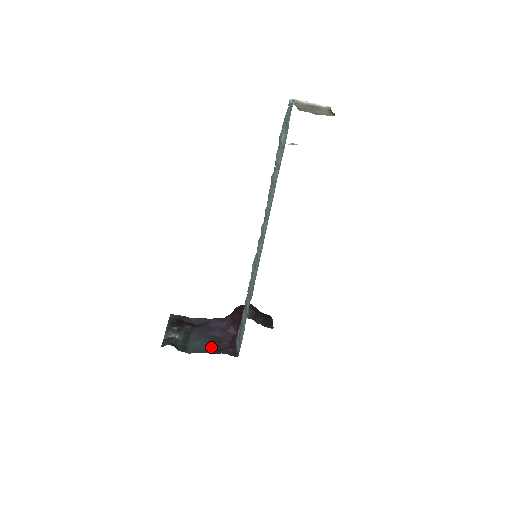
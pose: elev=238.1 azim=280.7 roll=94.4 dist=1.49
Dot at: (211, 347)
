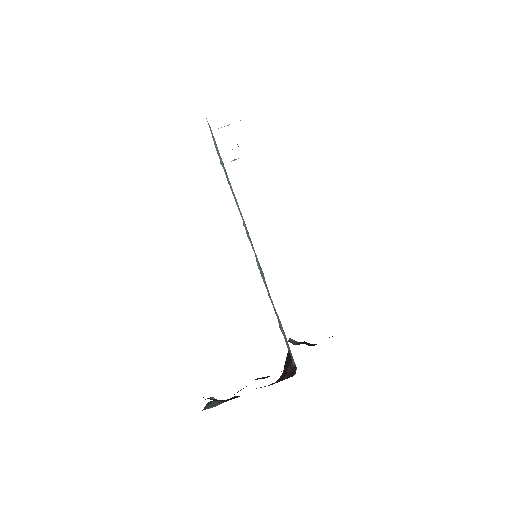
Dot at: (258, 378)
